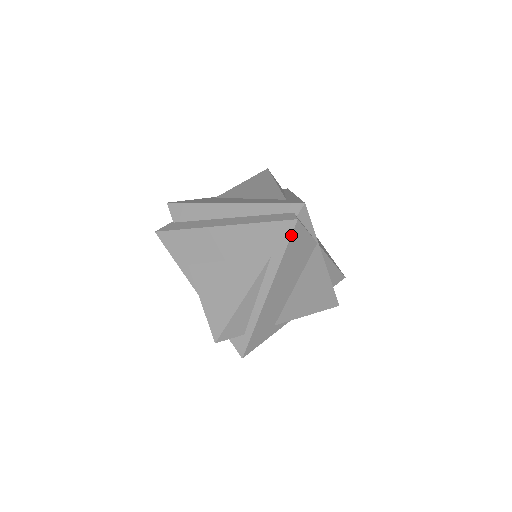
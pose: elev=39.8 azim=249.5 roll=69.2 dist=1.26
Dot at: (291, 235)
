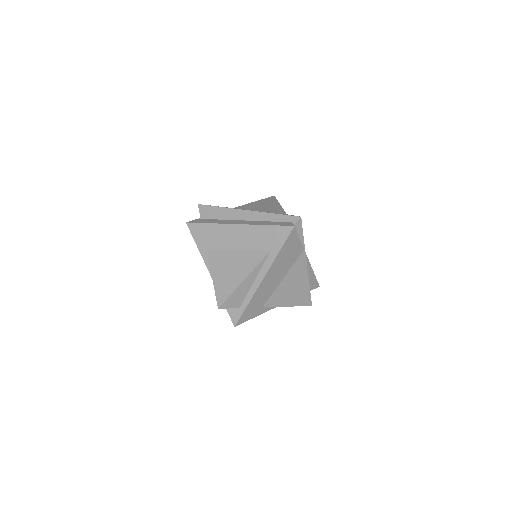
Dot at: (288, 237)
